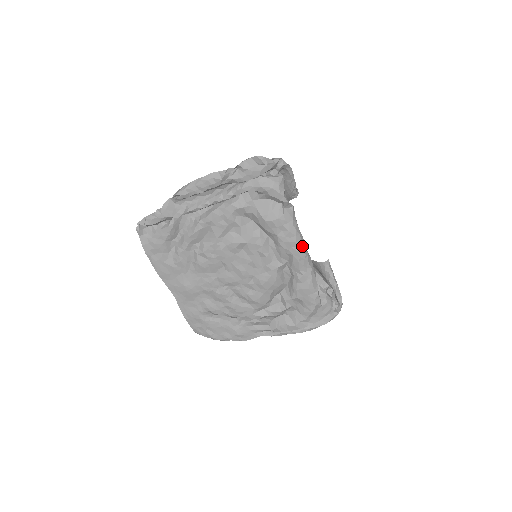
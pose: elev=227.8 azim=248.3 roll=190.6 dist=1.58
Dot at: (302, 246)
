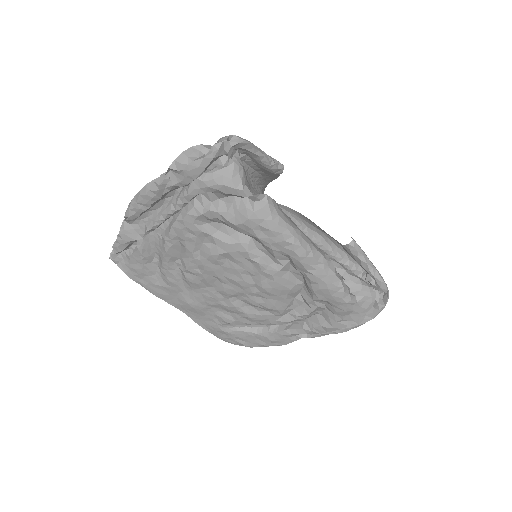
Dot at: (297, 242)
